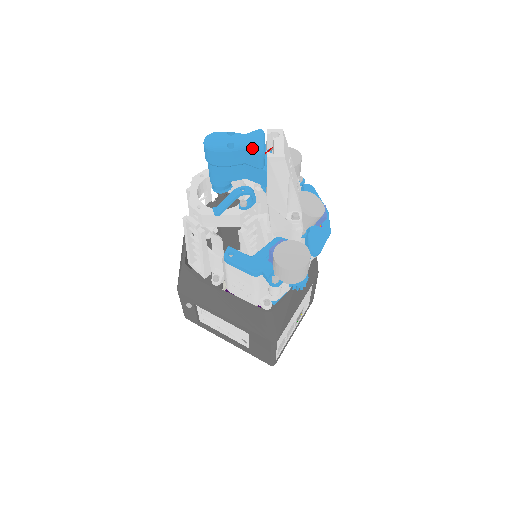
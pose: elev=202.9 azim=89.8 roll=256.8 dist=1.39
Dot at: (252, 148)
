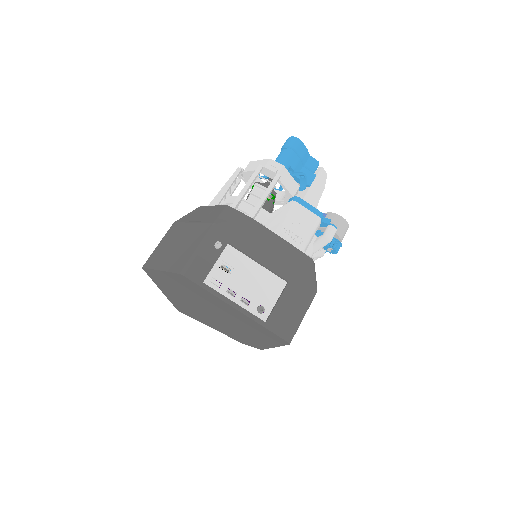
Dot at: (314, 158)
